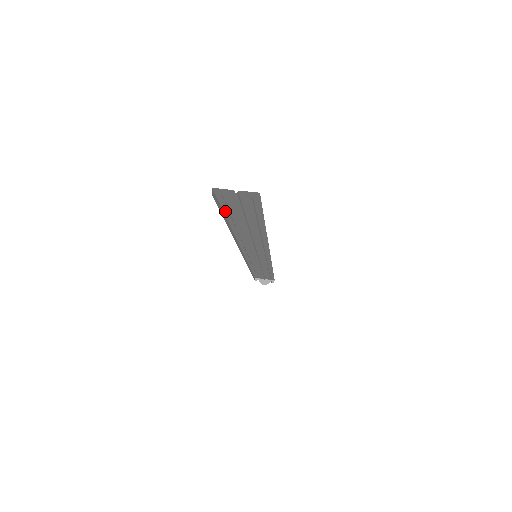
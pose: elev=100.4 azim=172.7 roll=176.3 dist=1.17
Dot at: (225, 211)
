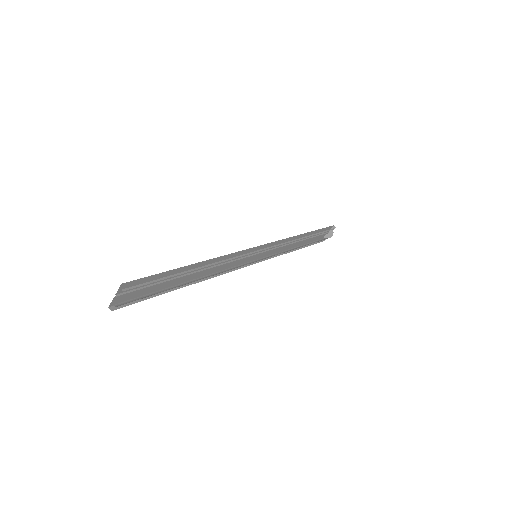
Dot at: occluded
